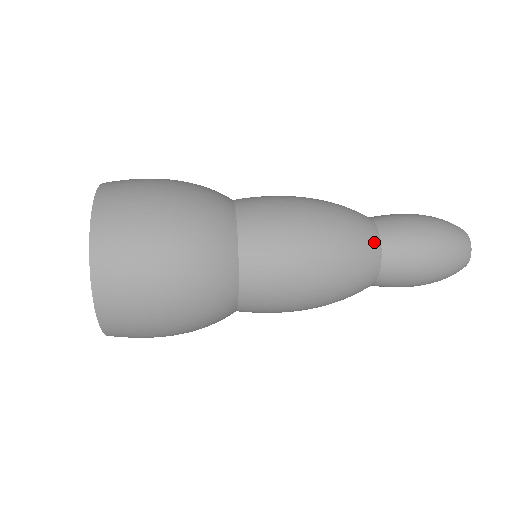
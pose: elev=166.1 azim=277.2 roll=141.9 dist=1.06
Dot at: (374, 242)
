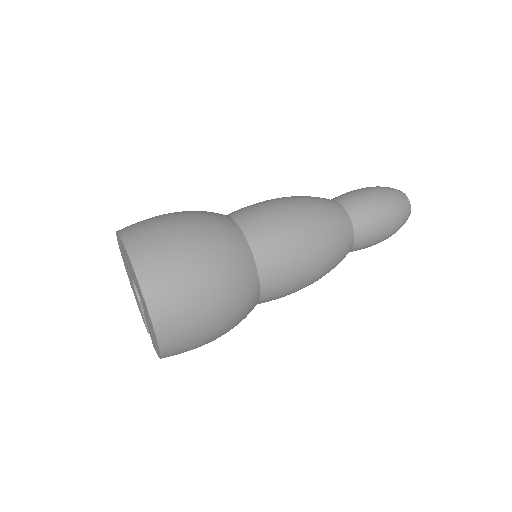
Dot at: (341, 211)
